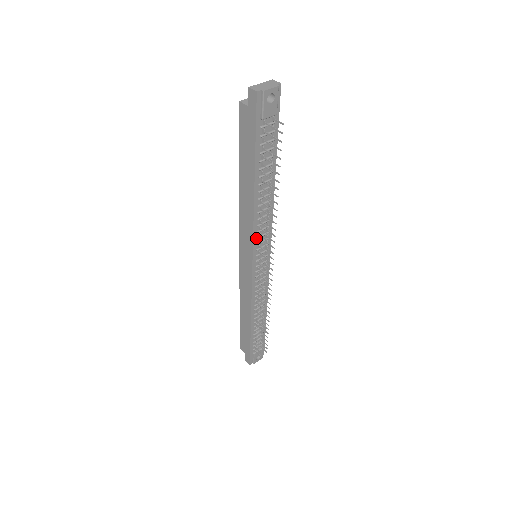
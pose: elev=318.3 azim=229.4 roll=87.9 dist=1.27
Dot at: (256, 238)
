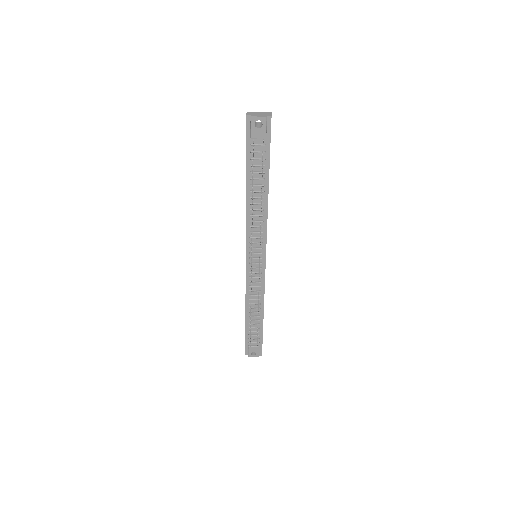
Dot at: (249, 237)
